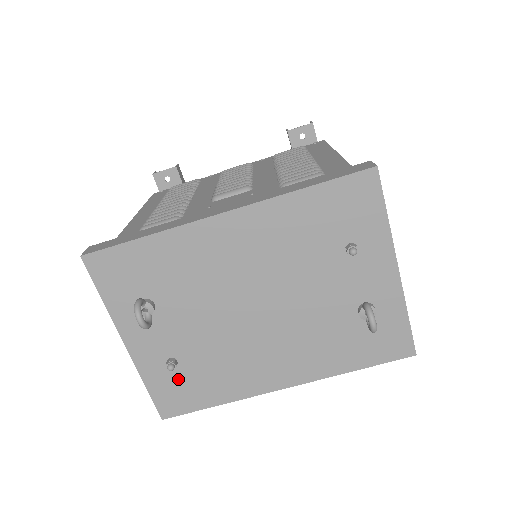
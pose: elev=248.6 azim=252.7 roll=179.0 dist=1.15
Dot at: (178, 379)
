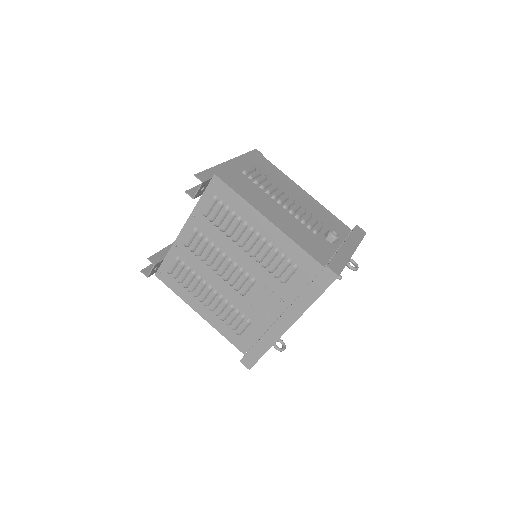
Dot at: occluded
